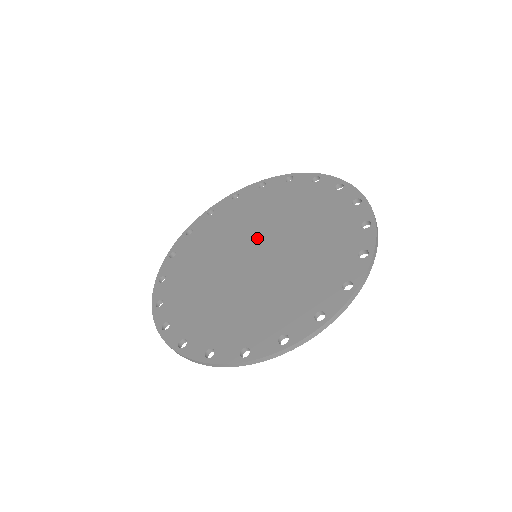
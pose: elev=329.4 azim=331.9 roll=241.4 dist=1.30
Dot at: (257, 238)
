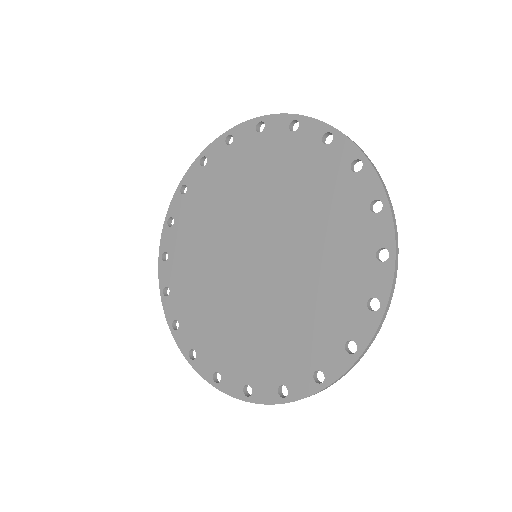
Dot at: (268, 234)
